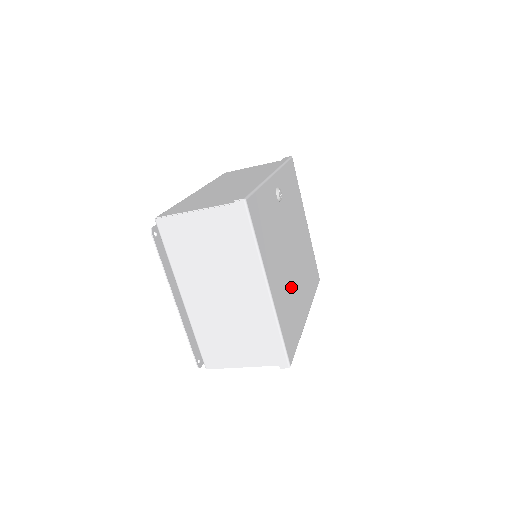
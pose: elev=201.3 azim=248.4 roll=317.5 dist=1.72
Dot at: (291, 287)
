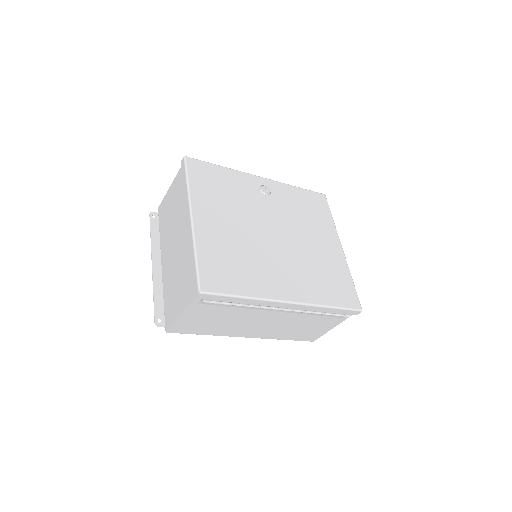
Dot at: (252, 252)
